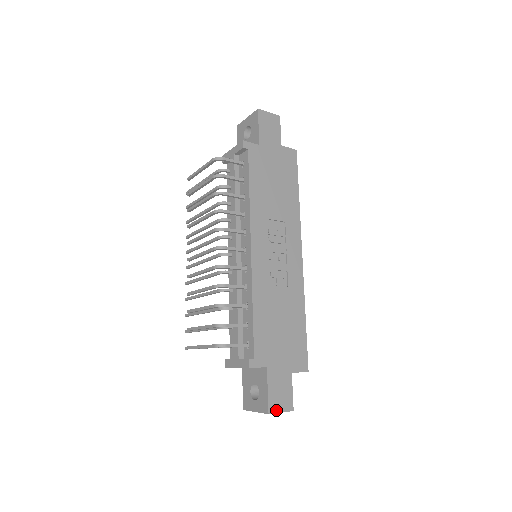
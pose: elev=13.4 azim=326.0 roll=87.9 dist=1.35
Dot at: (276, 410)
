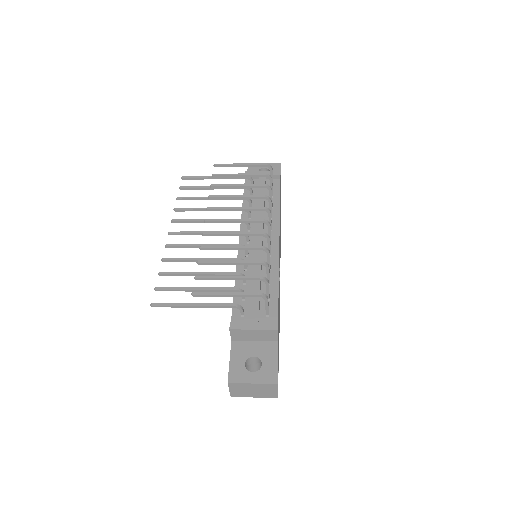
Dot at: occluded
